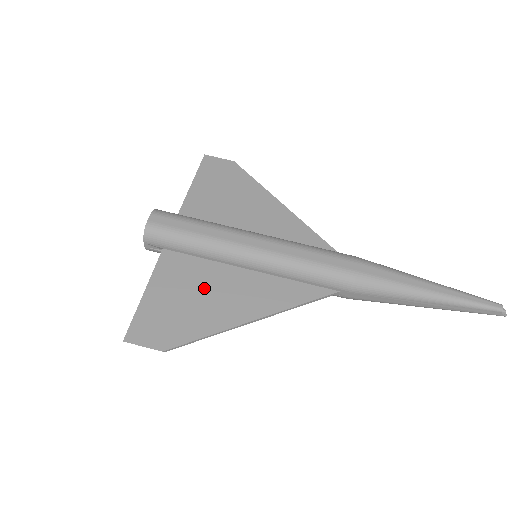
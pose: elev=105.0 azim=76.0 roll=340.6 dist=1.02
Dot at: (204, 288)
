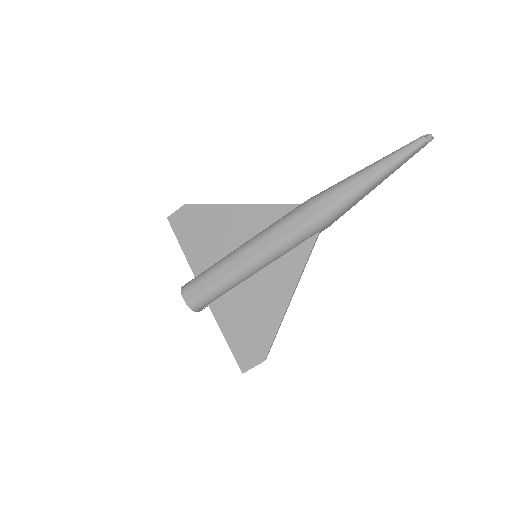
Dot at: (249, 306)
